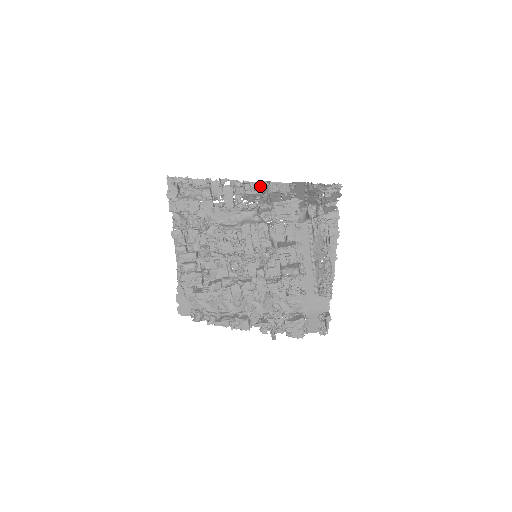
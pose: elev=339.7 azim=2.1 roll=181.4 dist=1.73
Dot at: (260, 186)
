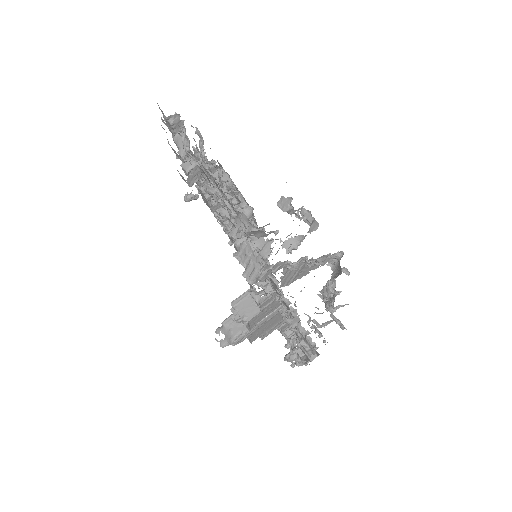
Dot at: (231, 233)
